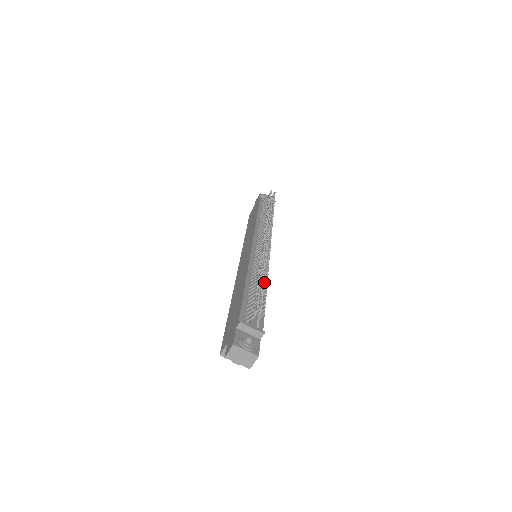
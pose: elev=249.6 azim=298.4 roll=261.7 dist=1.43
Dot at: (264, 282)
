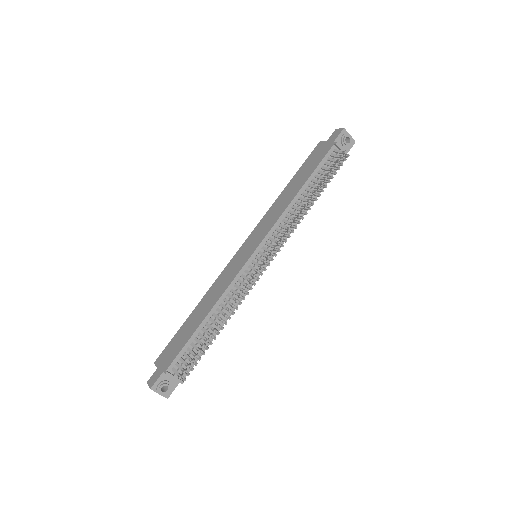
Dot at: (214, 336)
